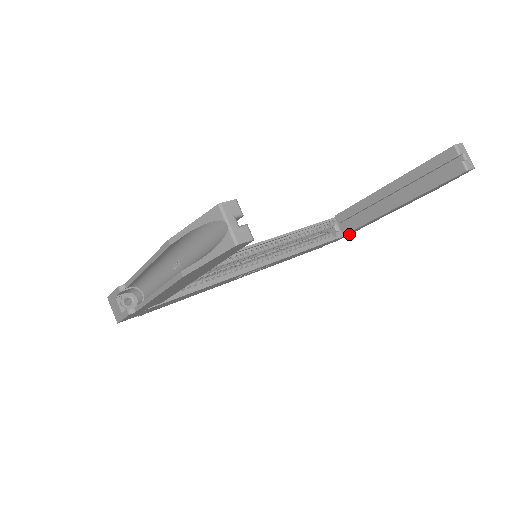
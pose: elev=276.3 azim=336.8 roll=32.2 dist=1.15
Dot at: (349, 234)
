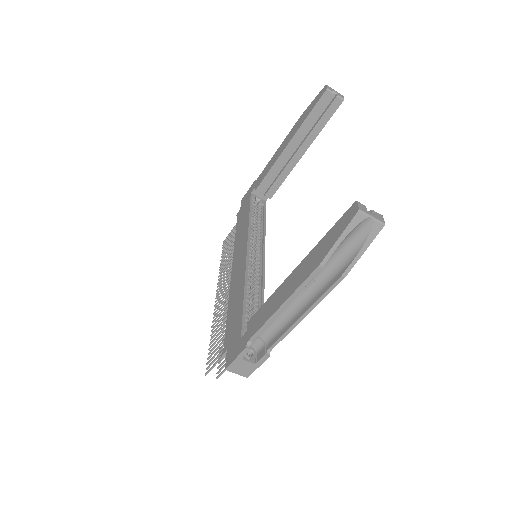
Dot at: occluded
